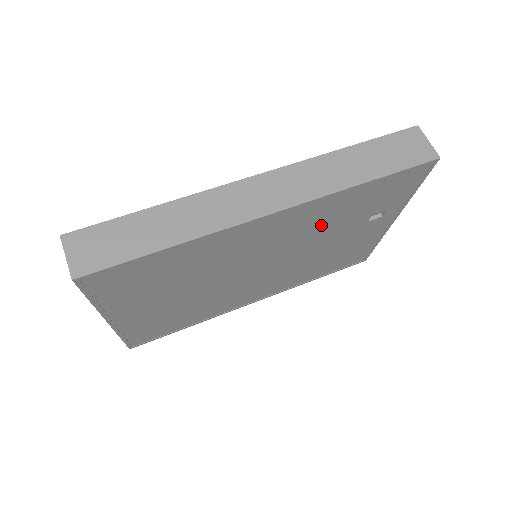
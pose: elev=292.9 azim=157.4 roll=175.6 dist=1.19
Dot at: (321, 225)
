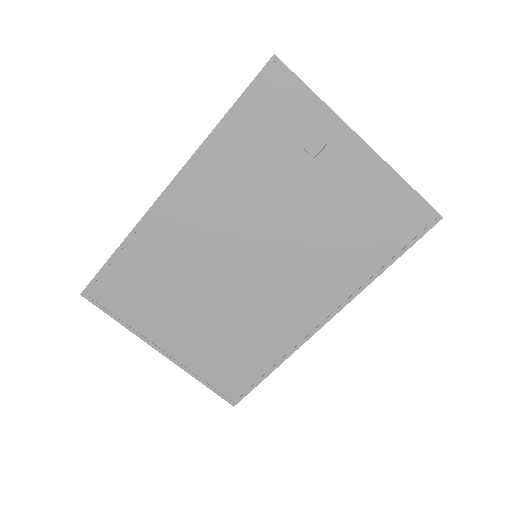
Dot at: (247, 185)
